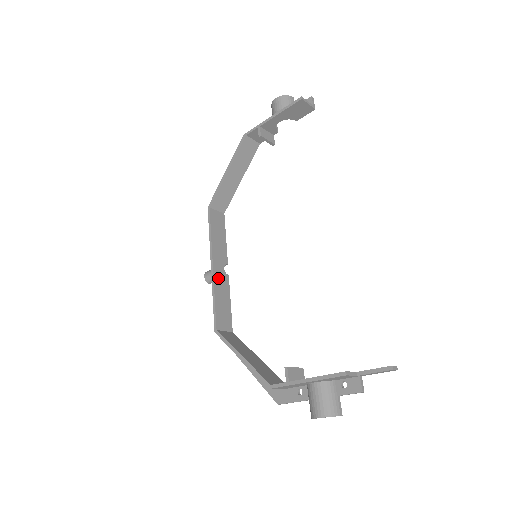
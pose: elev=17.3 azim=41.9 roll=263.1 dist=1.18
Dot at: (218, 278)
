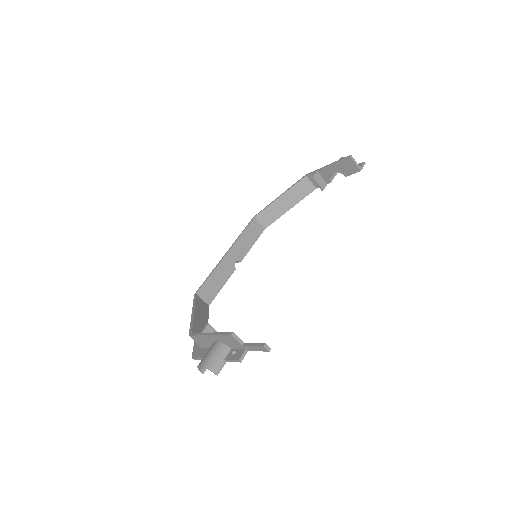
Dot at: (225, 264)
